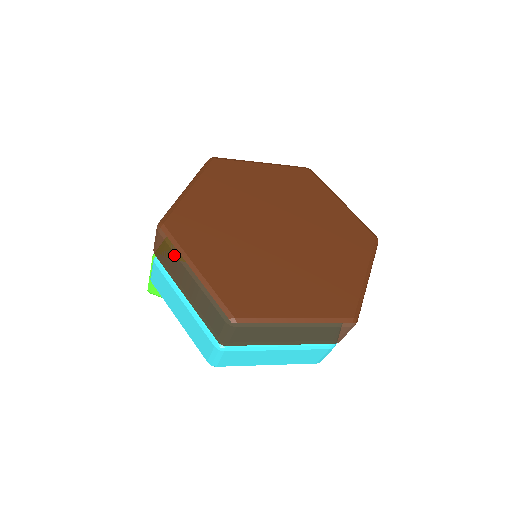
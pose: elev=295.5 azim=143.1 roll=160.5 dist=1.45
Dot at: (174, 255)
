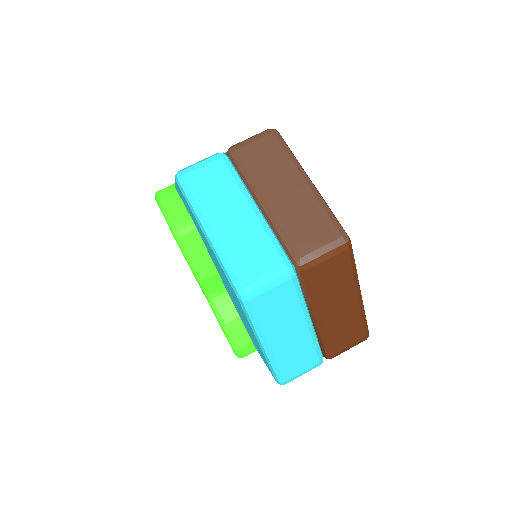
Dot at: occluded
